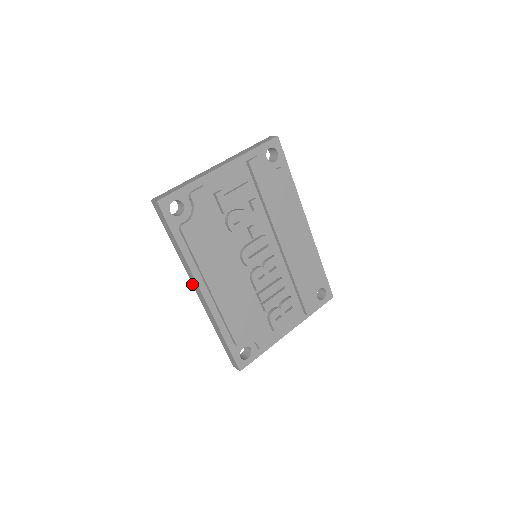
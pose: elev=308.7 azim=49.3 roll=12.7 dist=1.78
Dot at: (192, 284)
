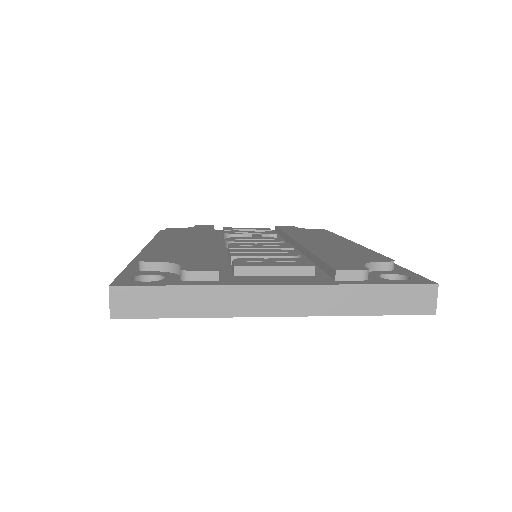
Dot at: occluded
